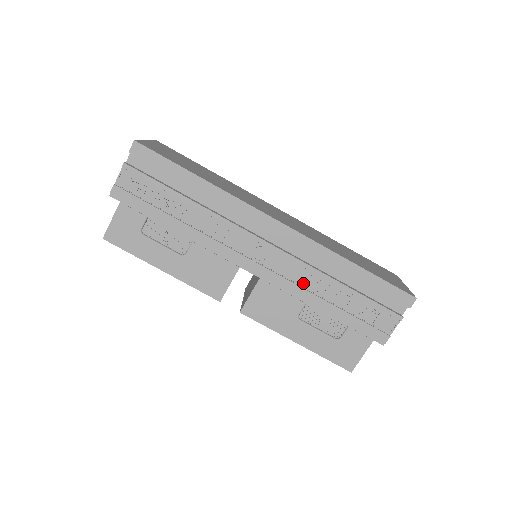
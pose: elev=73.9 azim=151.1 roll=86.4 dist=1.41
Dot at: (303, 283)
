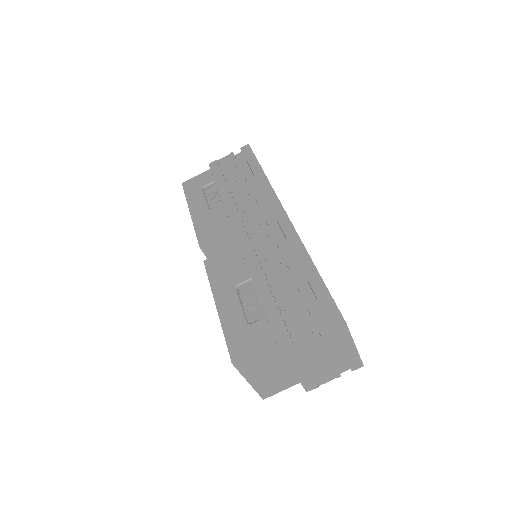
Dot at: (264, 262)
